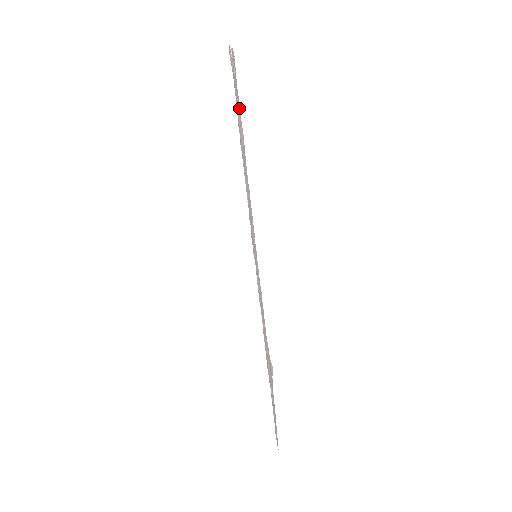
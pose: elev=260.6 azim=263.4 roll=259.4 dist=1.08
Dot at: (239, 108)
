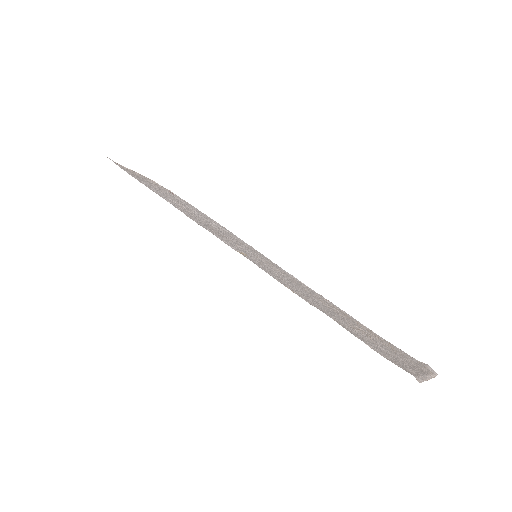
Dot at: occluded
